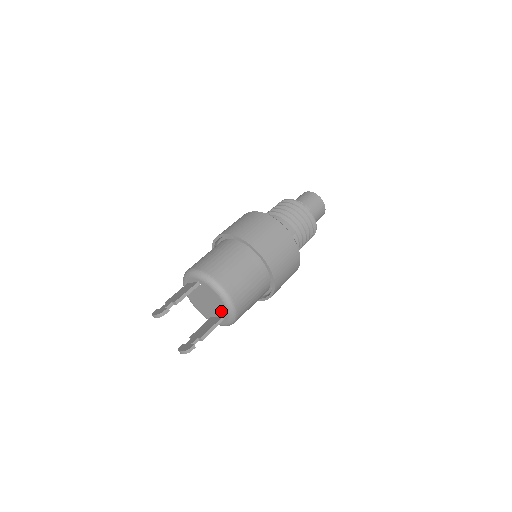
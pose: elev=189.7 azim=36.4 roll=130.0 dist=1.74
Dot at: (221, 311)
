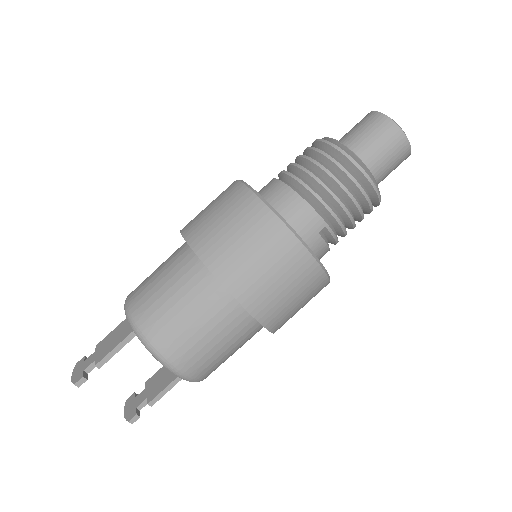
Dot at: occluded
